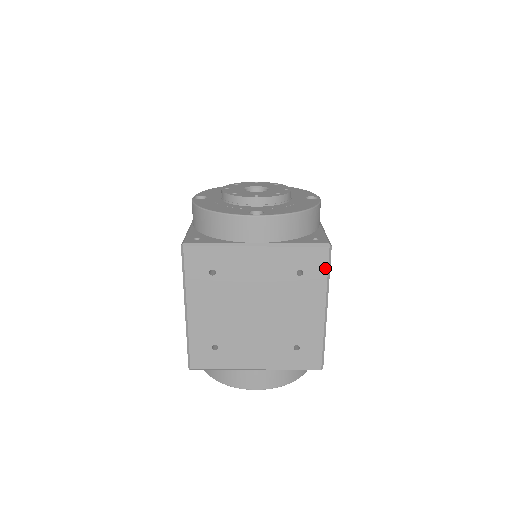
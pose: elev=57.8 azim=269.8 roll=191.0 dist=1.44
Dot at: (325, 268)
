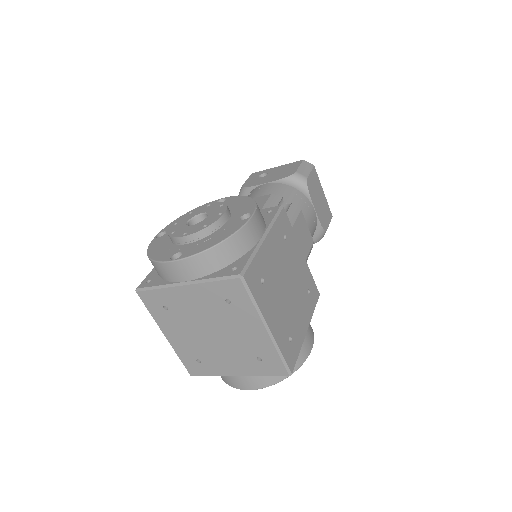
Dot at: (246, 295)
